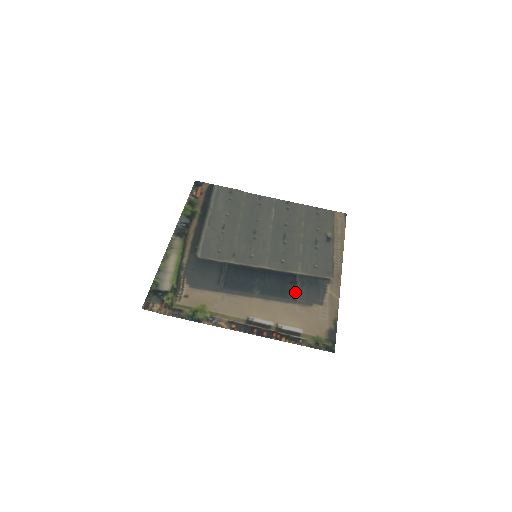
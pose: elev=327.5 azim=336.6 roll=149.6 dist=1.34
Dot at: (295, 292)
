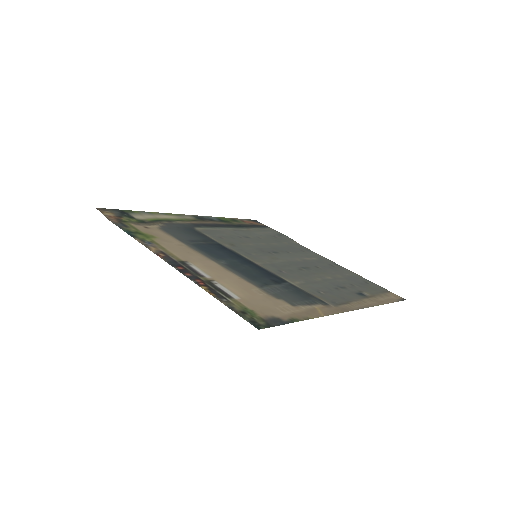
Dot at: (269, 284)
